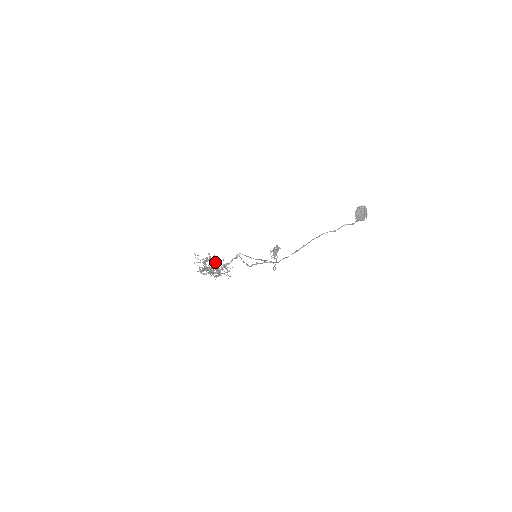
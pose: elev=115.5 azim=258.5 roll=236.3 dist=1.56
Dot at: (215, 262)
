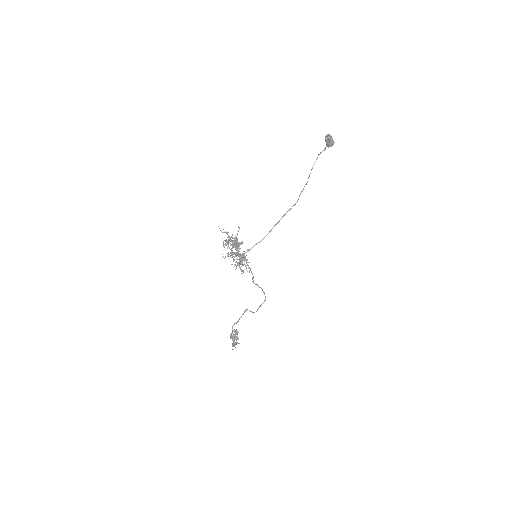
Dot at: occluded
